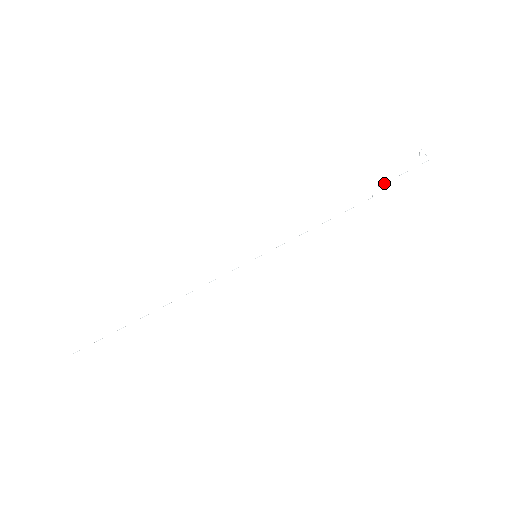
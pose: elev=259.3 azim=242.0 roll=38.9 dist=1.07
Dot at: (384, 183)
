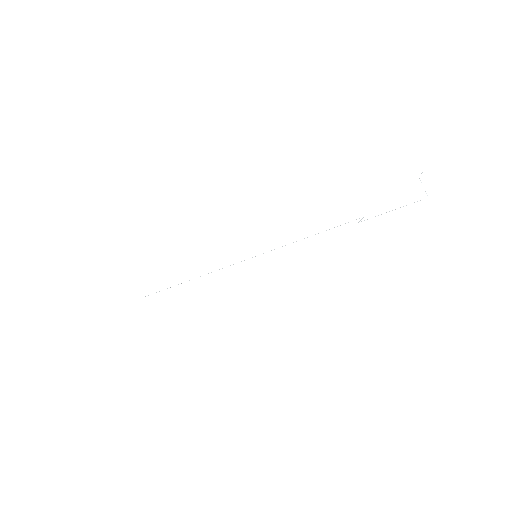
Dot at: occluded
